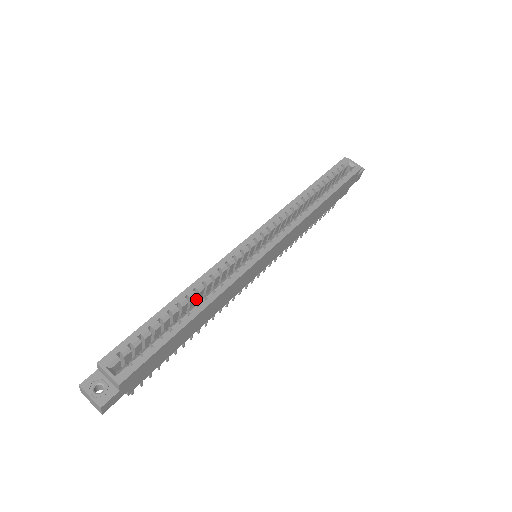
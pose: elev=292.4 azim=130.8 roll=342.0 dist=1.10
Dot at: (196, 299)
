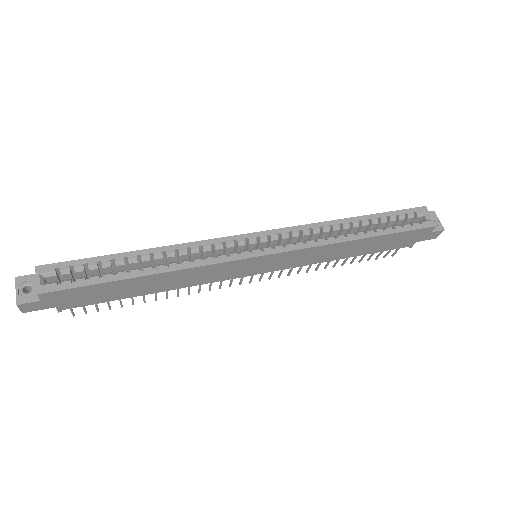
Dot at: (166, 263)
